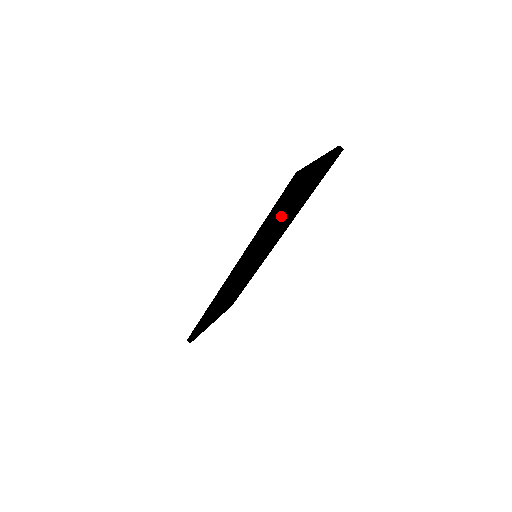
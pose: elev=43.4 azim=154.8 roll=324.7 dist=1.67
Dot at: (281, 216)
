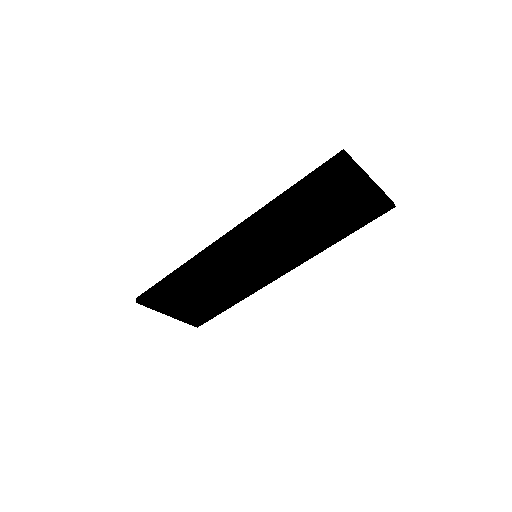
Dot at: (304, 207)
